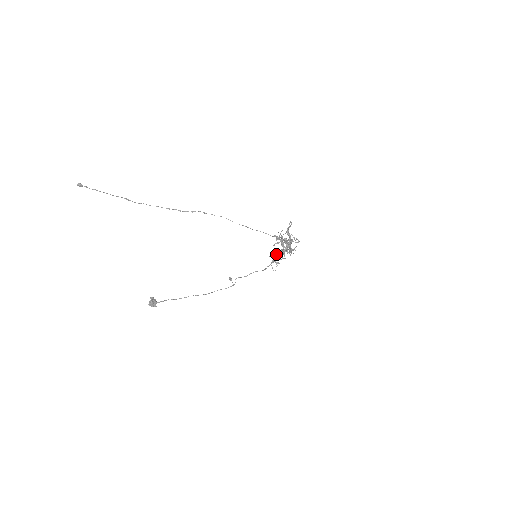
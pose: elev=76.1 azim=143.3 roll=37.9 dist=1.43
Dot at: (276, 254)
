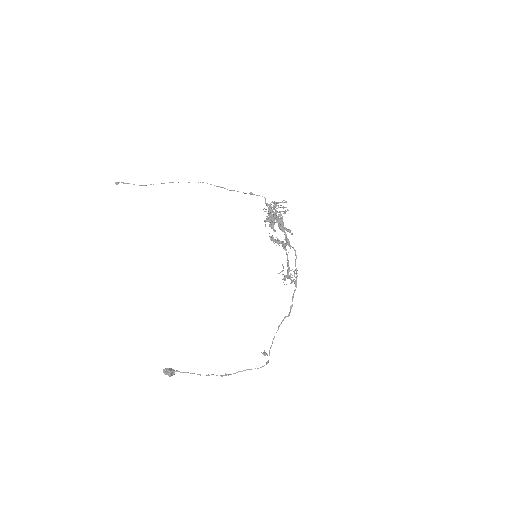
Dot at: (287, 263)
